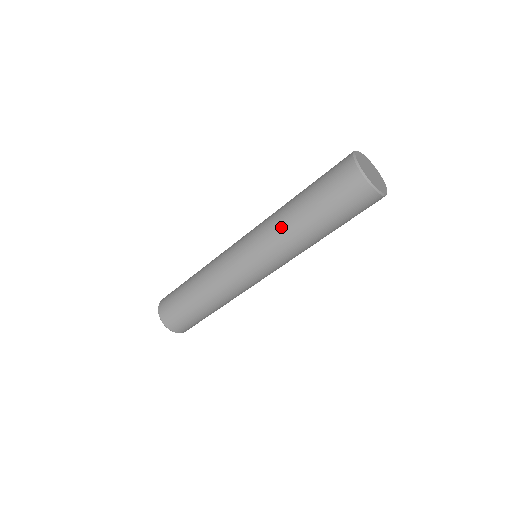
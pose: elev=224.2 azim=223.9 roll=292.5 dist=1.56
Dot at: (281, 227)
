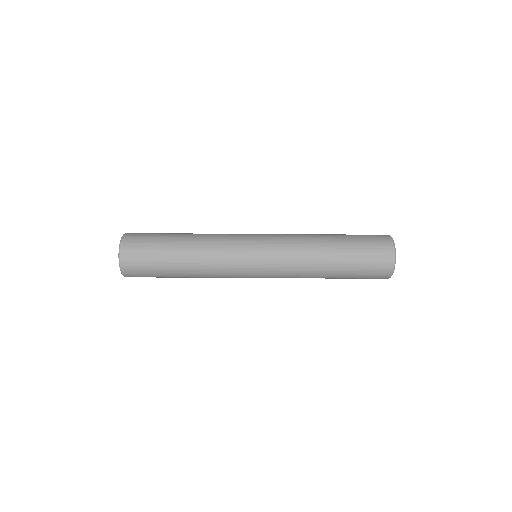
Dot at: (309, 253)
